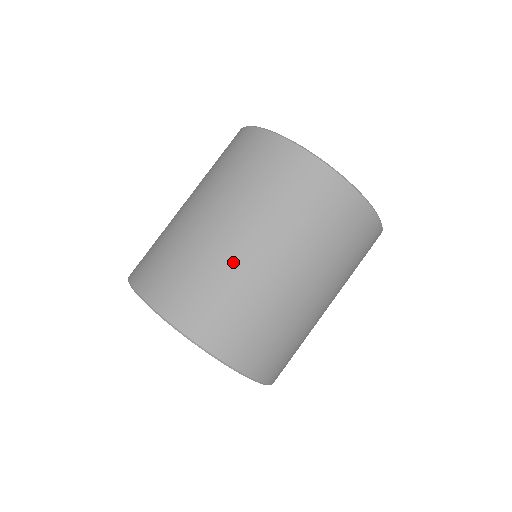
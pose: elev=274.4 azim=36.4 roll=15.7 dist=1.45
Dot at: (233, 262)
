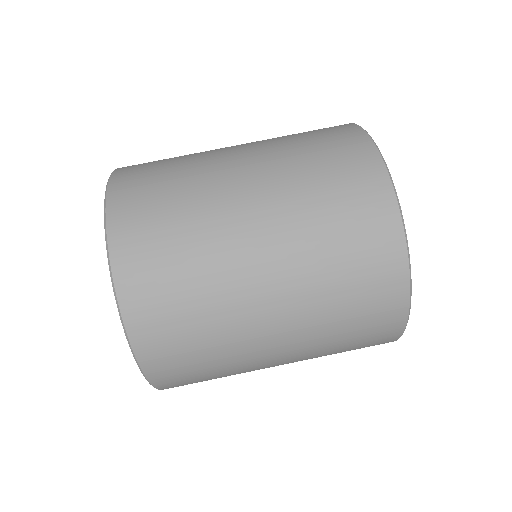
Dot at: (210, 172)
